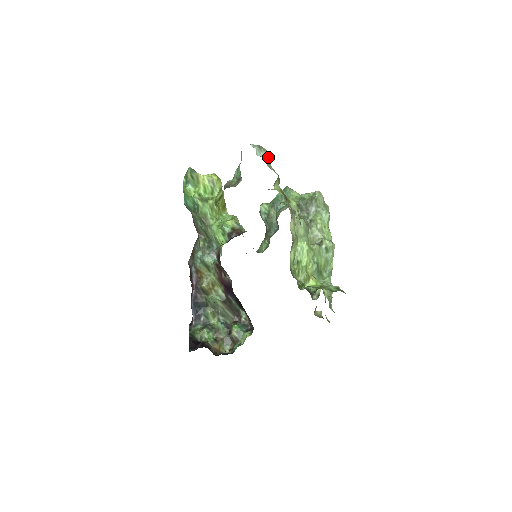
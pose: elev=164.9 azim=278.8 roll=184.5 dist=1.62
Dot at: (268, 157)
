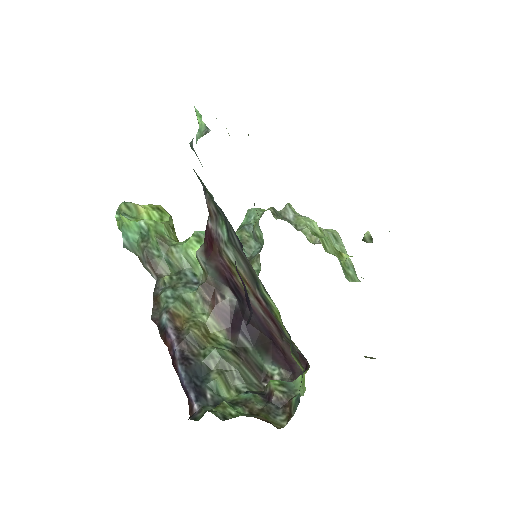
Dot at: occluded
